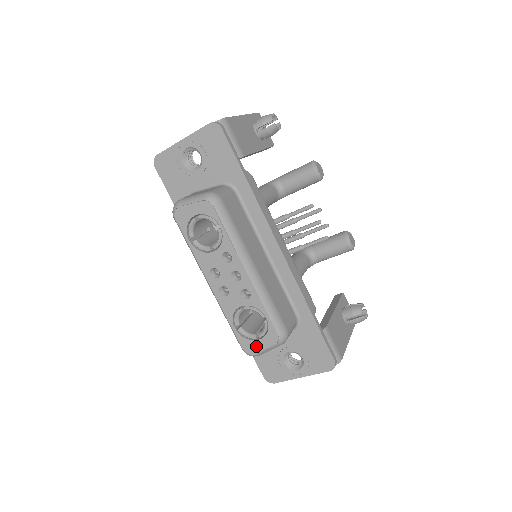
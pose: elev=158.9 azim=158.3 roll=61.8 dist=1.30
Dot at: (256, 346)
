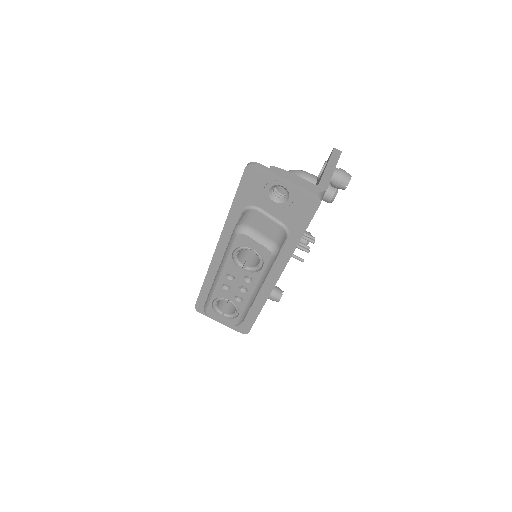
Dot at: (217, 317)
